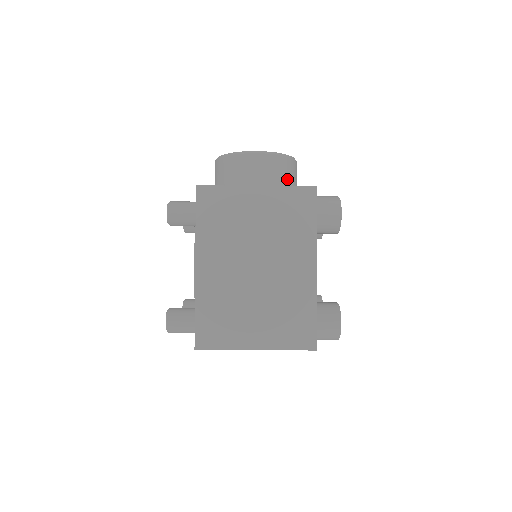
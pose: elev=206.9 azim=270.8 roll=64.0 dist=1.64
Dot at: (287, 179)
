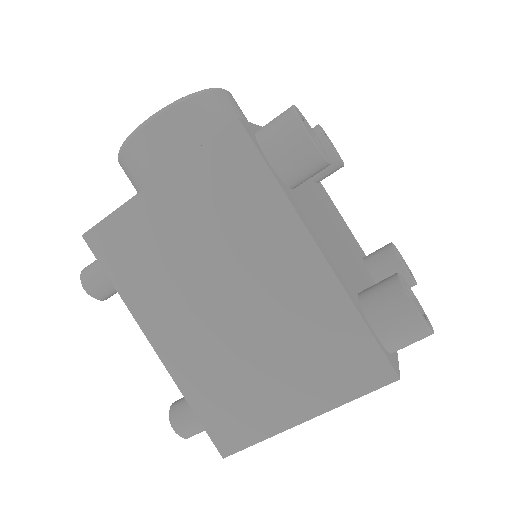
Dot at: (215, 129)
